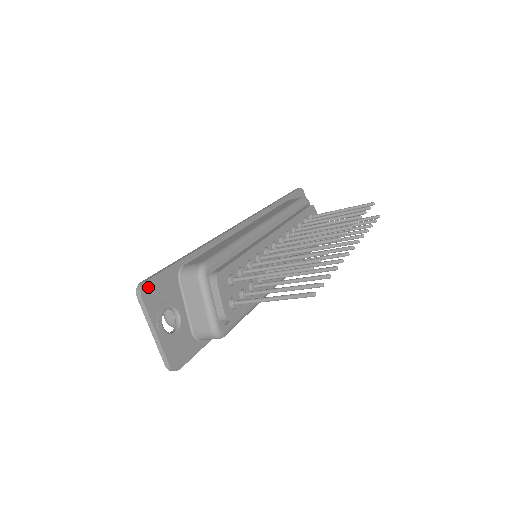
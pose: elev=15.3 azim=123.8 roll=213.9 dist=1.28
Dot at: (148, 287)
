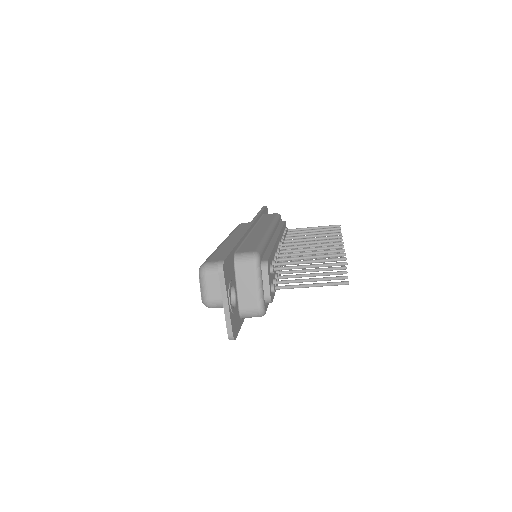
Dot at: (225, 265)
